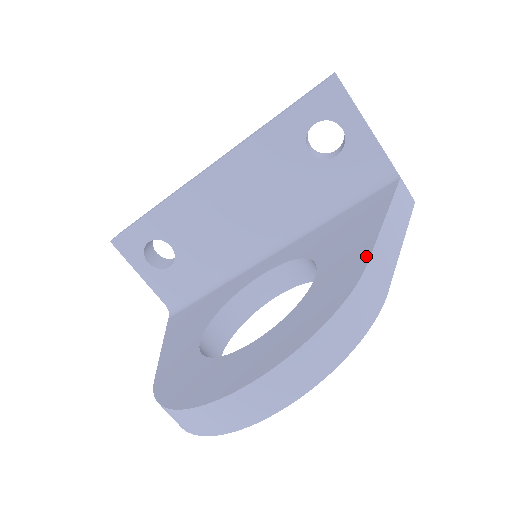
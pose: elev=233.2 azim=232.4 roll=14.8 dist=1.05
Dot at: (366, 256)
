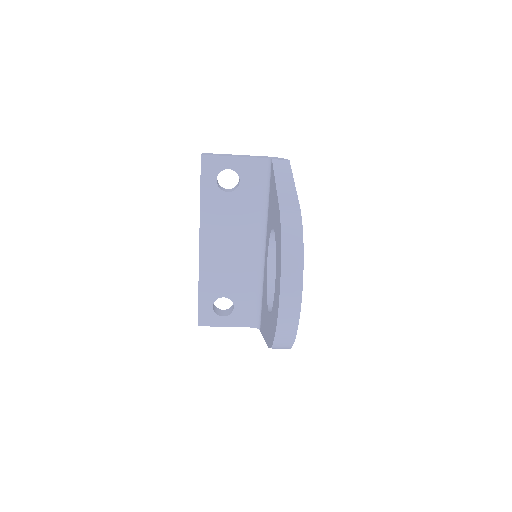
Dot at: (278, 203)
